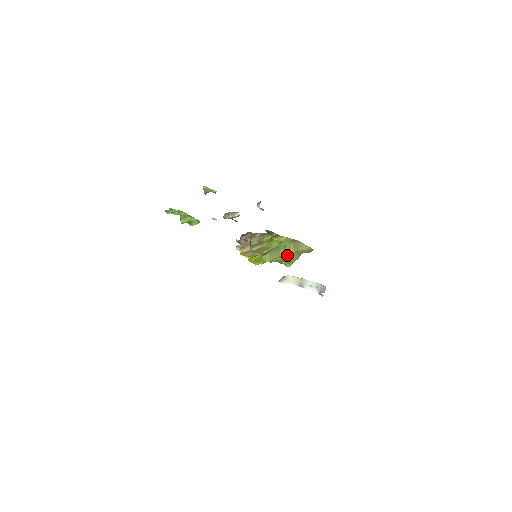
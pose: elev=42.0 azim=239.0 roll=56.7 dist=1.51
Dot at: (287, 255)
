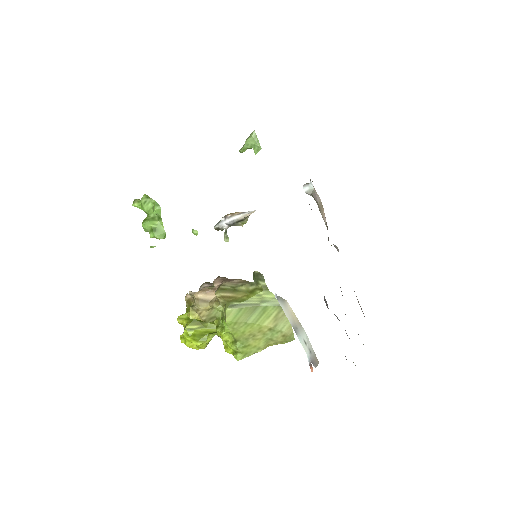
Dot at: (256, 329)
